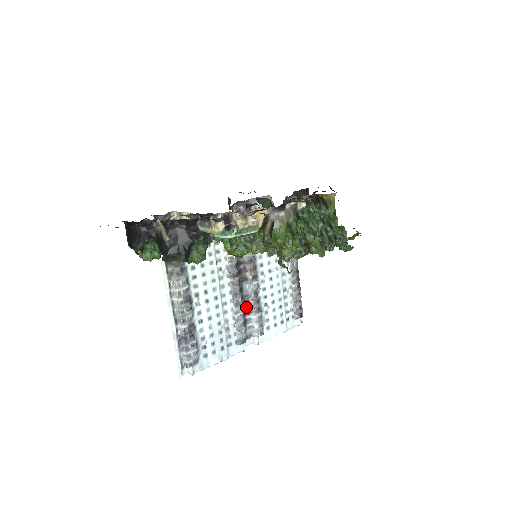
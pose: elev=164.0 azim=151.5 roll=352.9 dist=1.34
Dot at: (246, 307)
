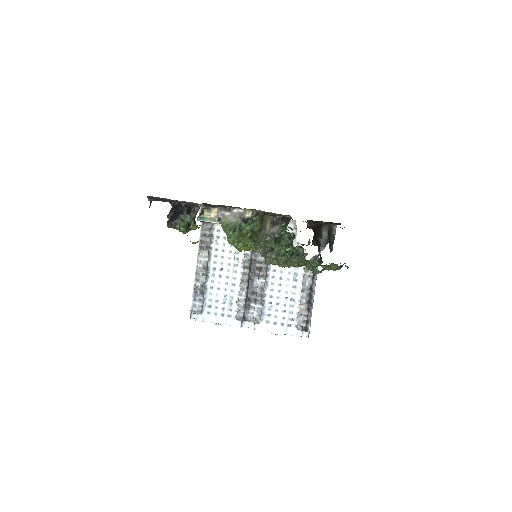
Dot at: (253, 296)
